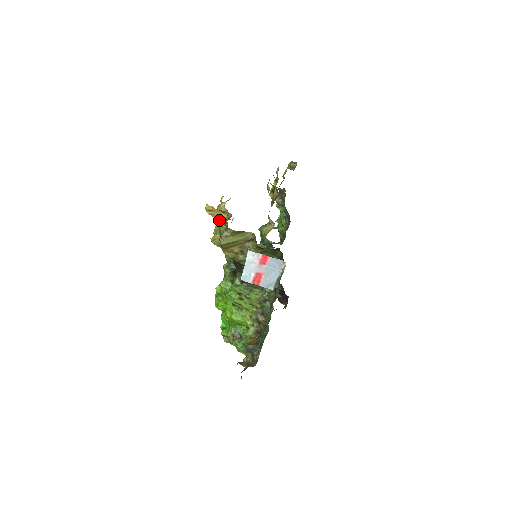
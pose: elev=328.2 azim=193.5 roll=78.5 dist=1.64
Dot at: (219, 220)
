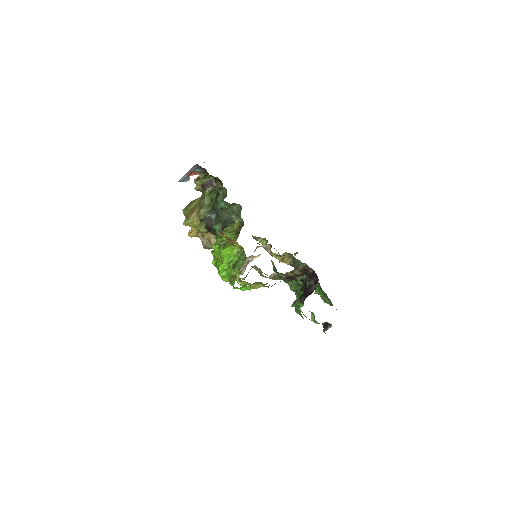
Dot at: (199, 234)
